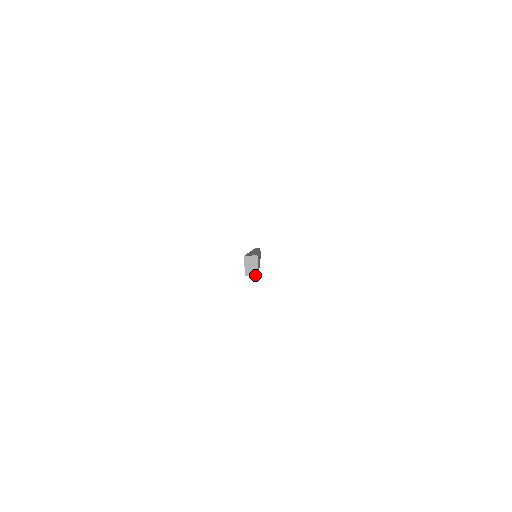
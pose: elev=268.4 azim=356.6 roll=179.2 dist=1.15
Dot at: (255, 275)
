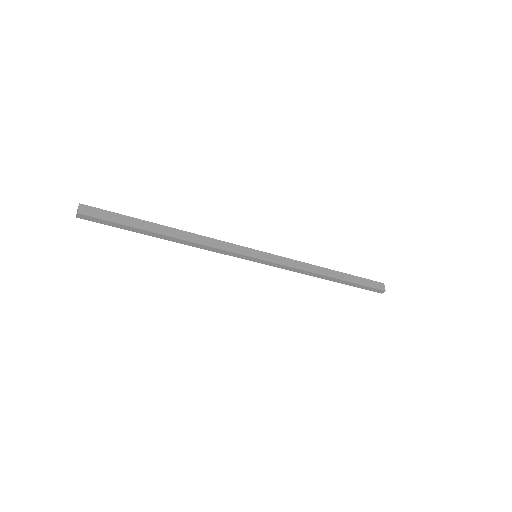
Dot at: (77, 214)
